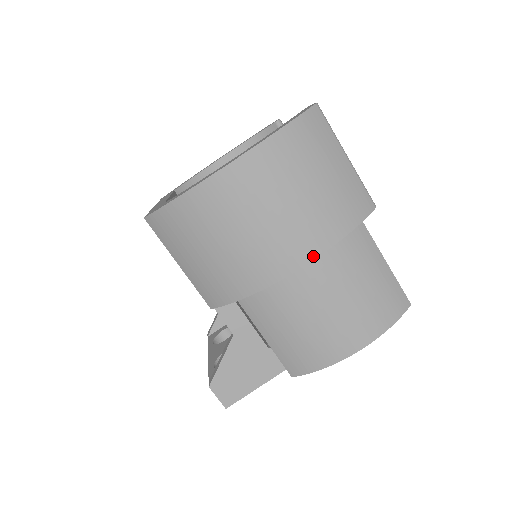
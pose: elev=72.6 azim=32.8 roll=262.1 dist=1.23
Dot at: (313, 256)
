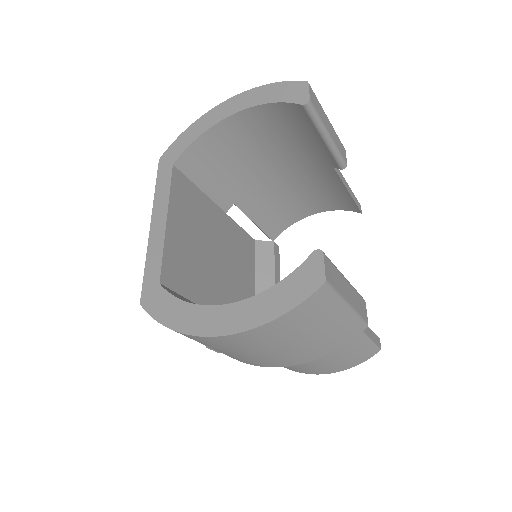
Dot at: (294, 365)
